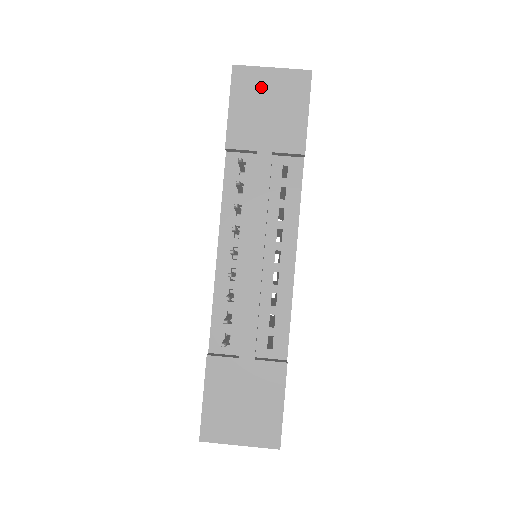
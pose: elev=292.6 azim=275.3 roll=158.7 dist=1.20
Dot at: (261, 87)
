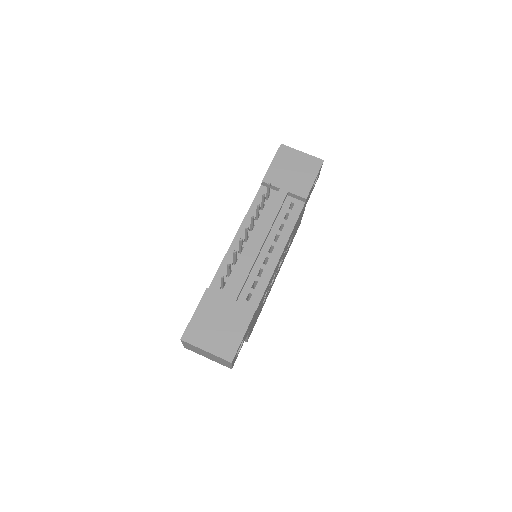
Dot at: (293, 159)
